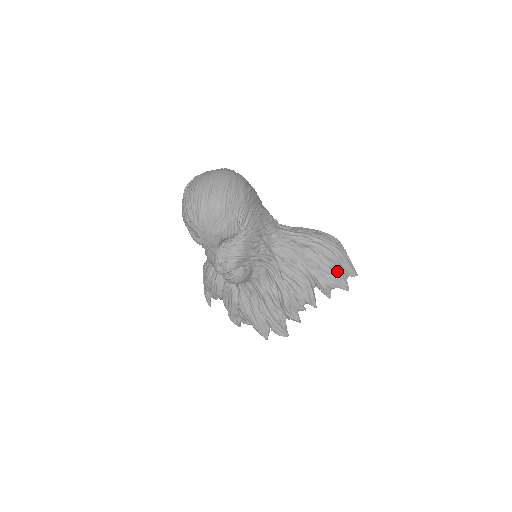
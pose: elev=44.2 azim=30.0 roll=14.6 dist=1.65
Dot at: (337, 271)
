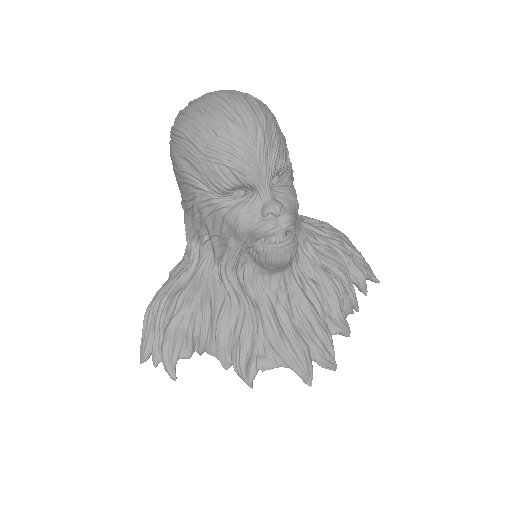
Dot at: occluded
